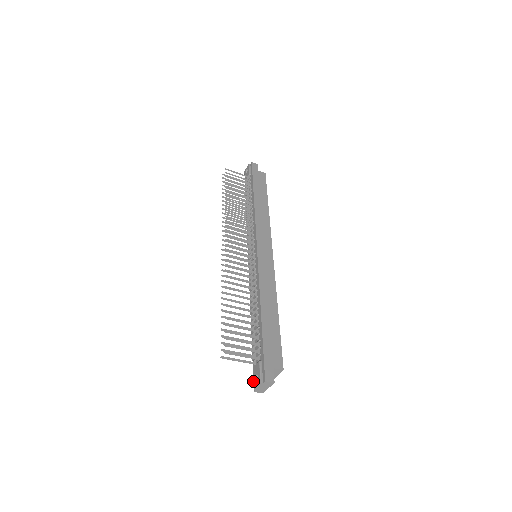
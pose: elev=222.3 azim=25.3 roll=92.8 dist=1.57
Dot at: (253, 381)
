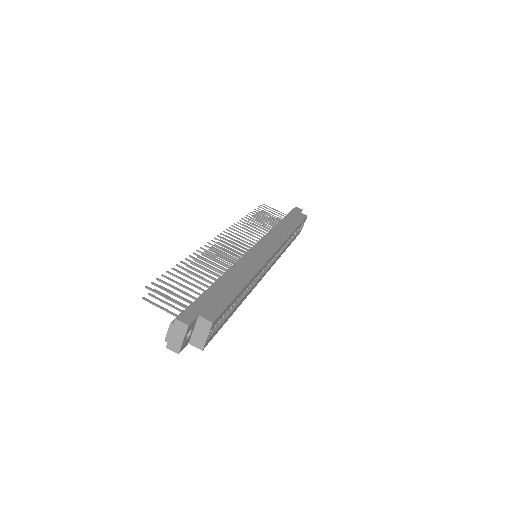
Dot at: occluded
